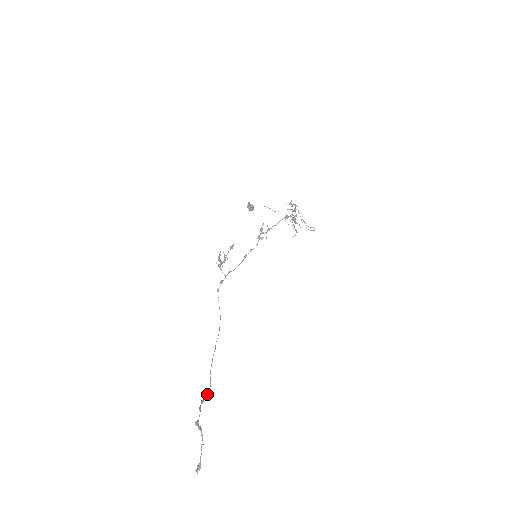
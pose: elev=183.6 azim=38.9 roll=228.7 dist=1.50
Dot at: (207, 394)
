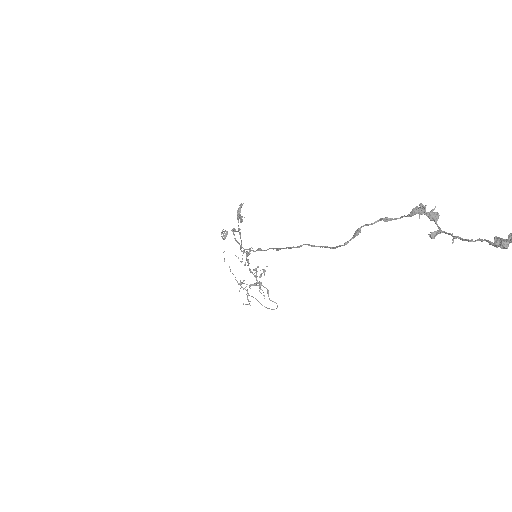
Dot at: (340, 245)
